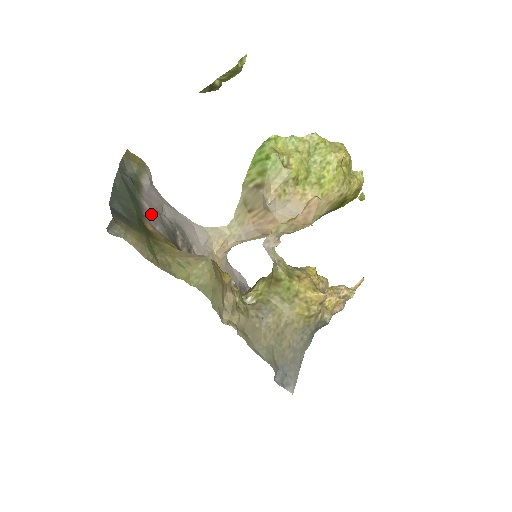
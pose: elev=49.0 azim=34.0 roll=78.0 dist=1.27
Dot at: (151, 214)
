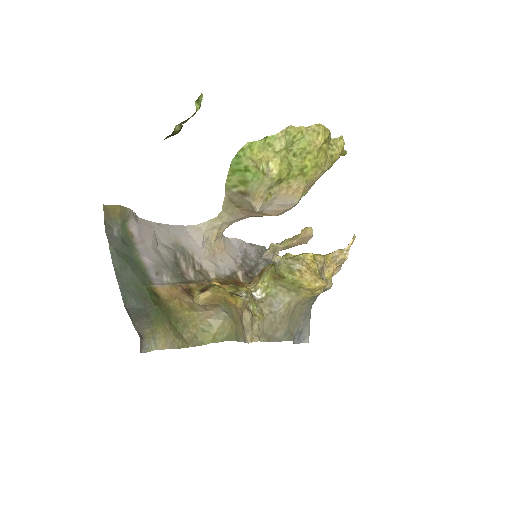
Dot at: (154, 267)
